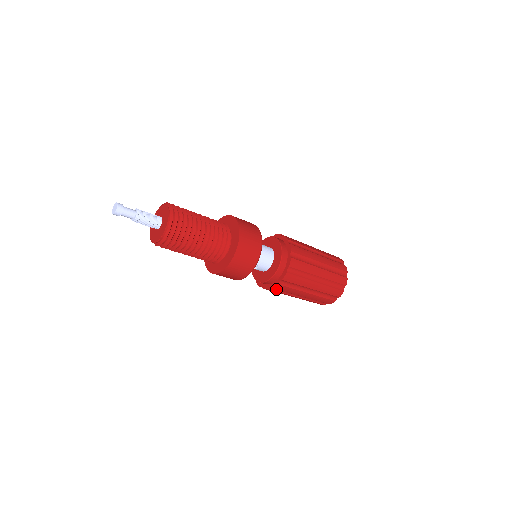
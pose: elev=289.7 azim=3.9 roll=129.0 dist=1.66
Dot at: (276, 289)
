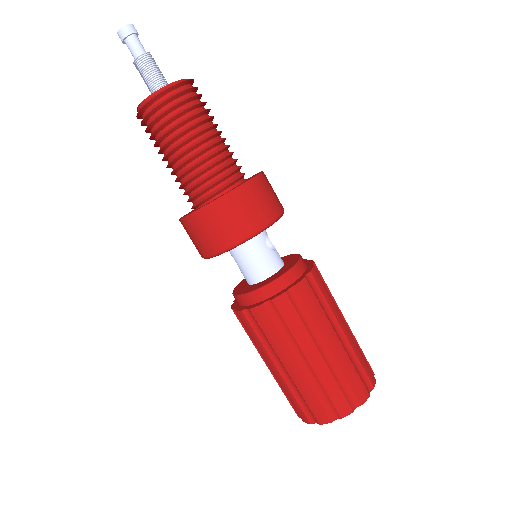
Dot at: occluded
